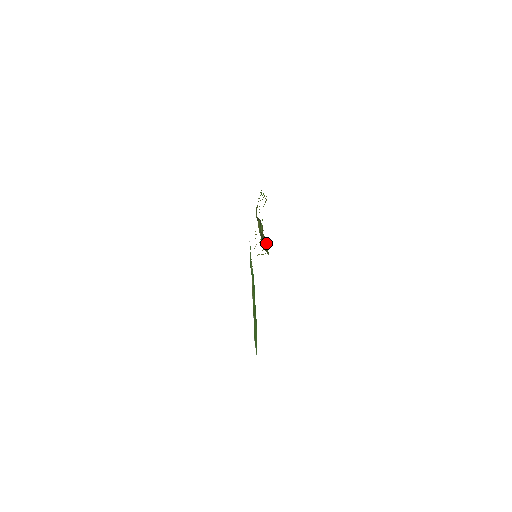
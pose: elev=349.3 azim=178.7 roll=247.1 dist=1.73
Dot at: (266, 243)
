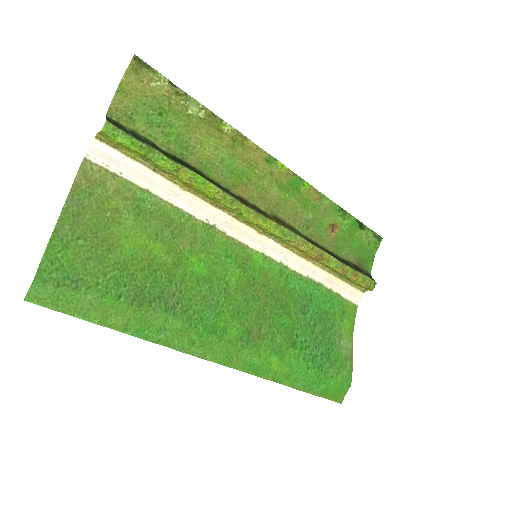
Dot at: (190, 169)
